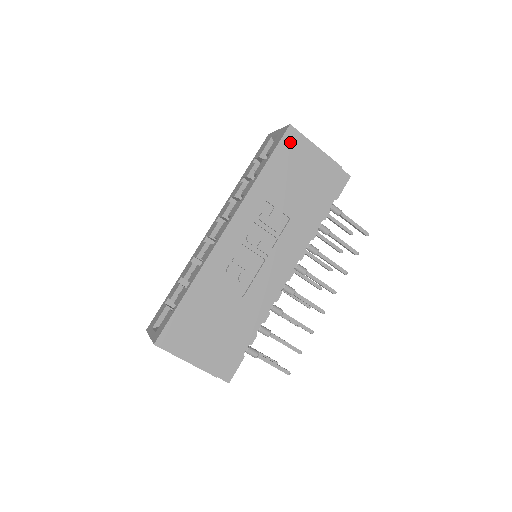
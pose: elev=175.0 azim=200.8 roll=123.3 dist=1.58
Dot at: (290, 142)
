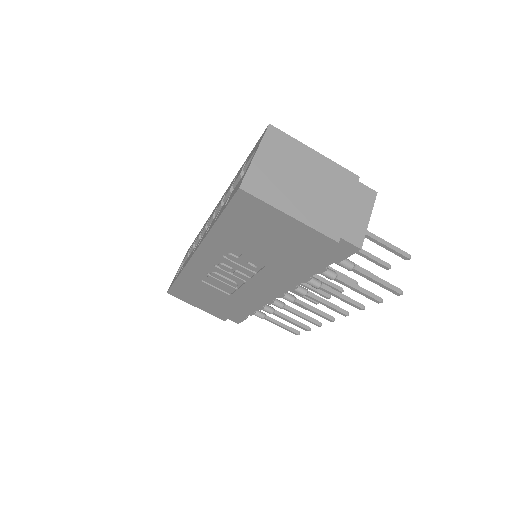
Dot at: (245, 205)
